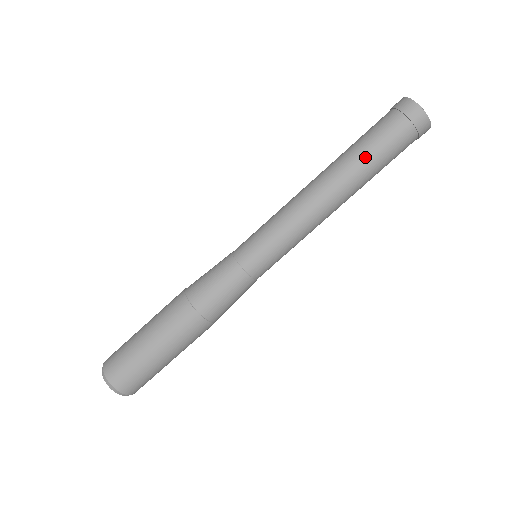
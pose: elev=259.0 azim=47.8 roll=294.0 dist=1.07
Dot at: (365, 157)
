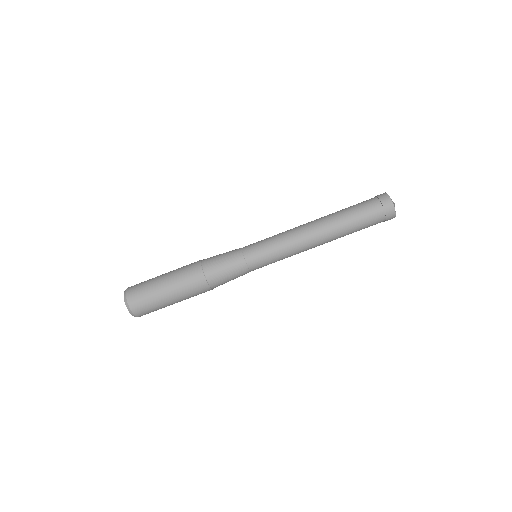
Dot at: (350, 226)
